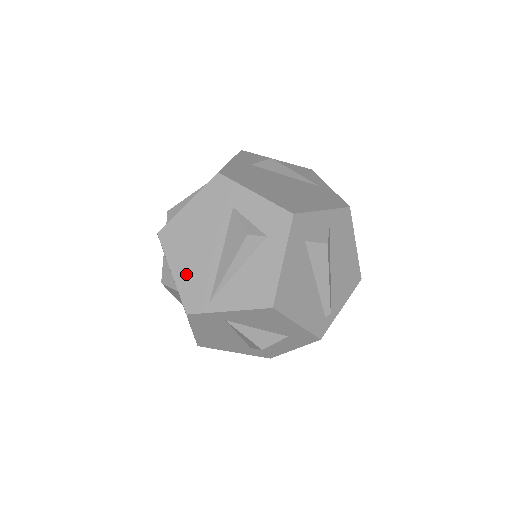
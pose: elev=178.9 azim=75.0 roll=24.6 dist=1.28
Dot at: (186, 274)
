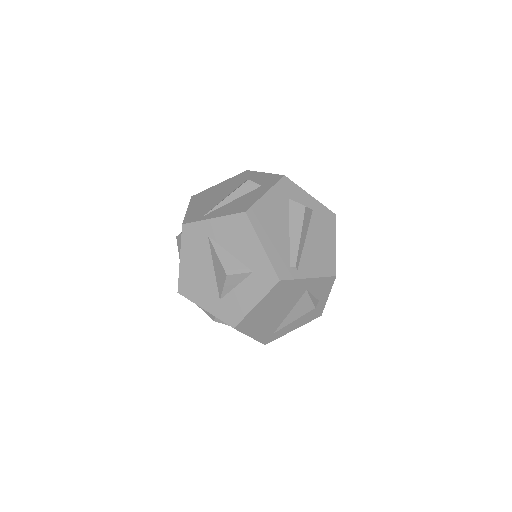
Dot at: (196, 208)
